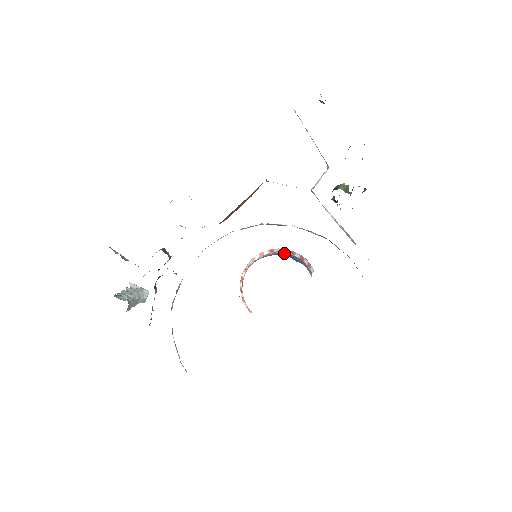
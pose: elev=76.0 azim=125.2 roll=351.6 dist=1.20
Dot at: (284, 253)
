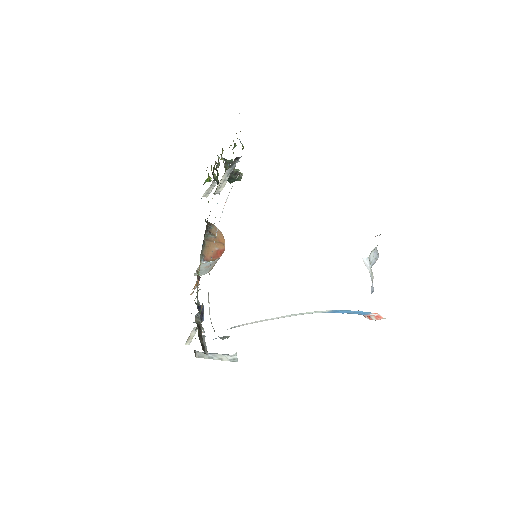
Dot at: occluded
